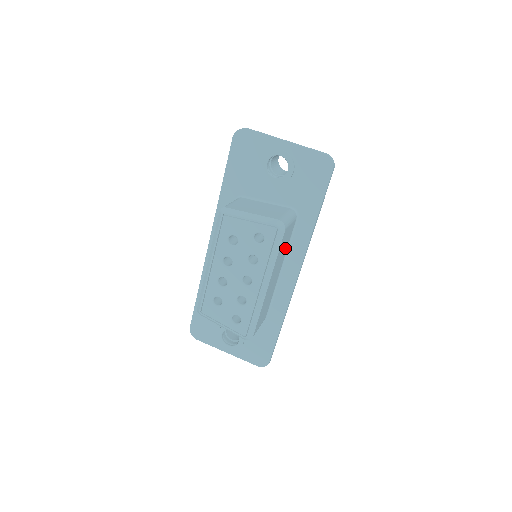
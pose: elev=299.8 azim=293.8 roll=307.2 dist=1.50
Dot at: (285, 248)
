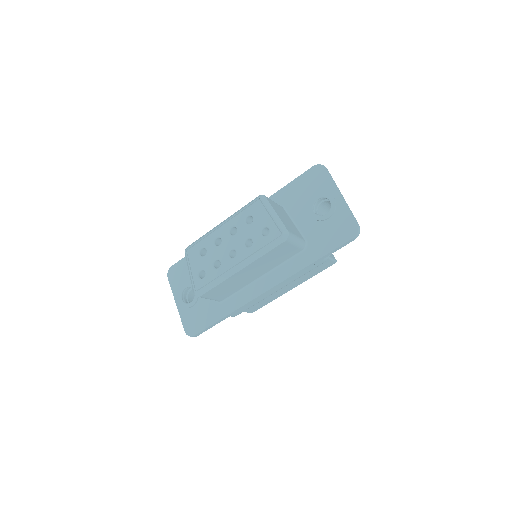
Dot at: (277, 261)
